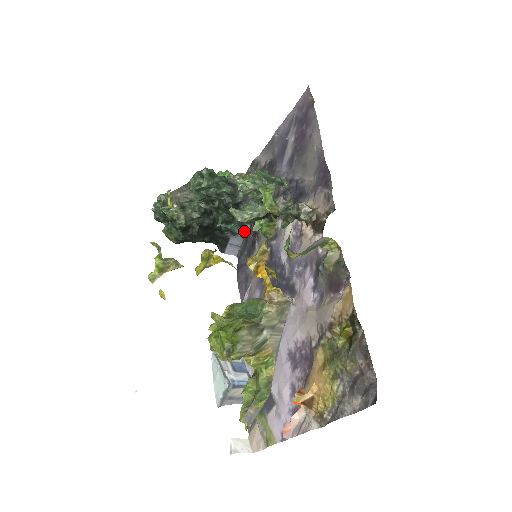
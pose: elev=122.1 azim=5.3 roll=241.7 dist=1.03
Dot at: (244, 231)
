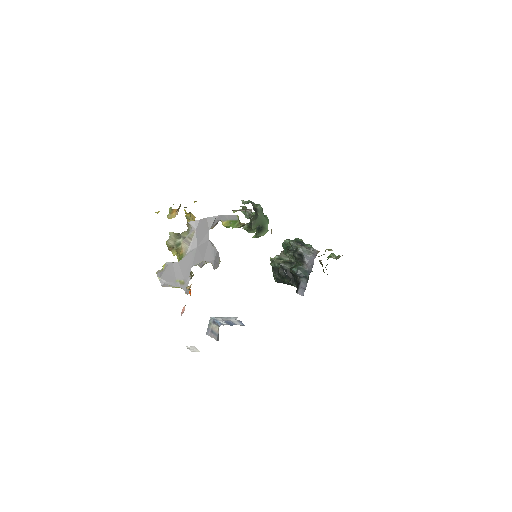
Dot at: (308, 278)
